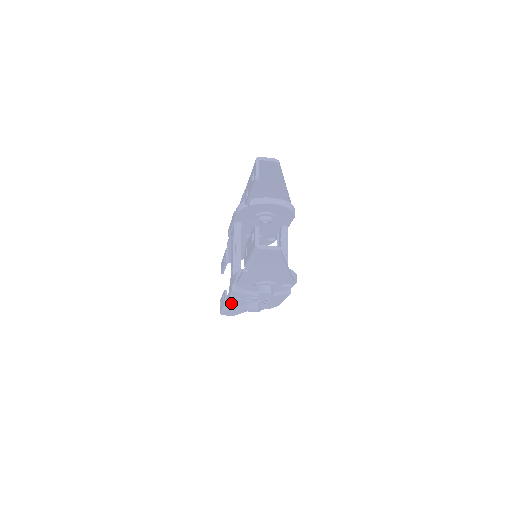
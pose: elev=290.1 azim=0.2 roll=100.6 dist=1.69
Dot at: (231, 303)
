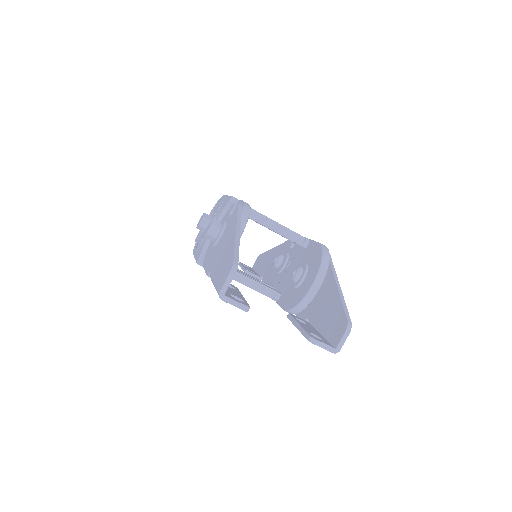
Dot at: occluded
